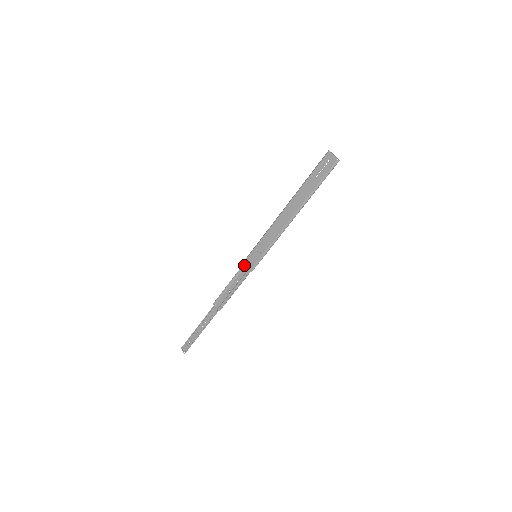
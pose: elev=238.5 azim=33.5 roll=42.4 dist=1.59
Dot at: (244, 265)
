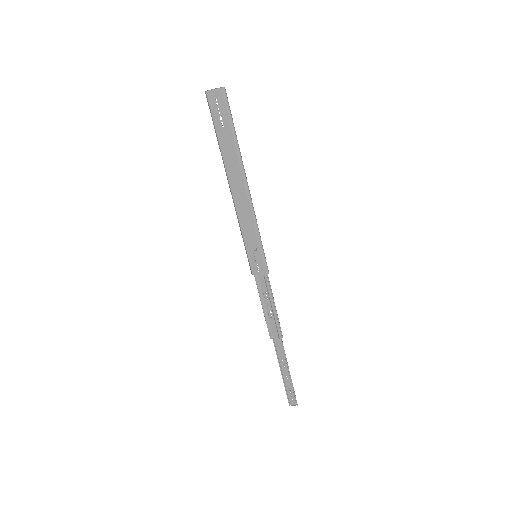
Dot at: (256, 276)
